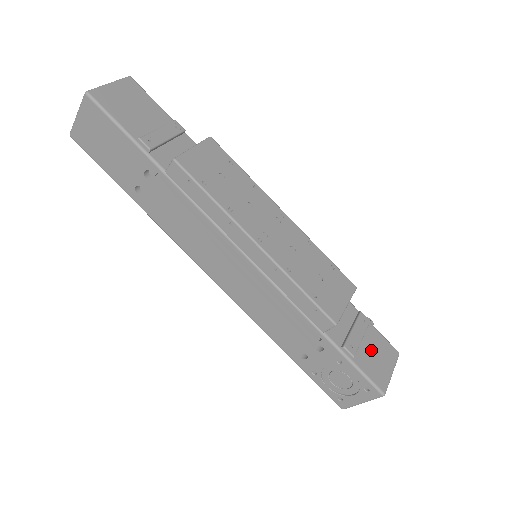
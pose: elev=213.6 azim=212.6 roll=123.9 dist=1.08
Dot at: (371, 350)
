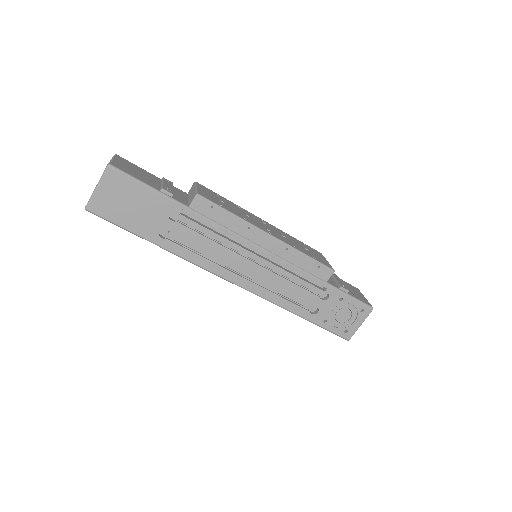
Dot at: (349, 288)
